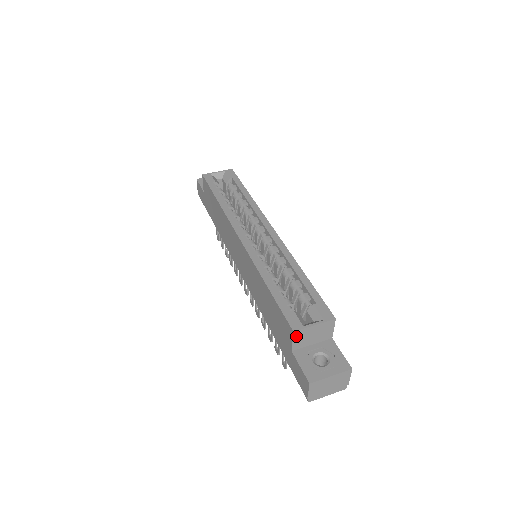
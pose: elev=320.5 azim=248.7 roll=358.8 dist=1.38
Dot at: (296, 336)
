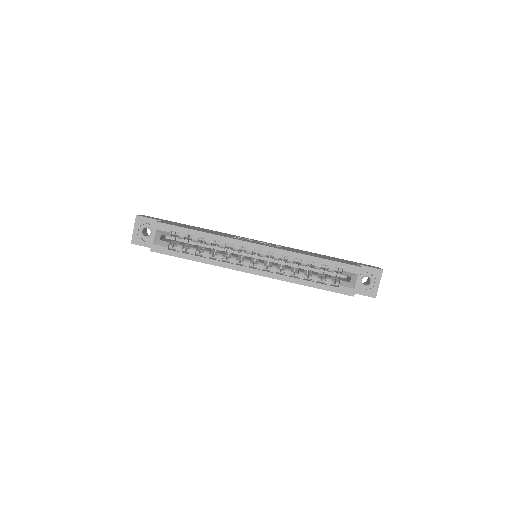
Dot at: occluded
